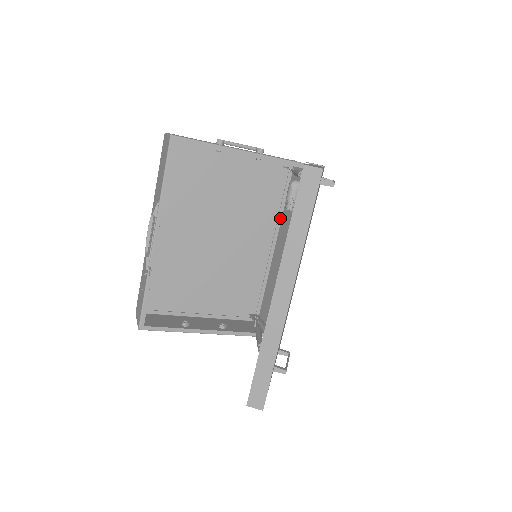
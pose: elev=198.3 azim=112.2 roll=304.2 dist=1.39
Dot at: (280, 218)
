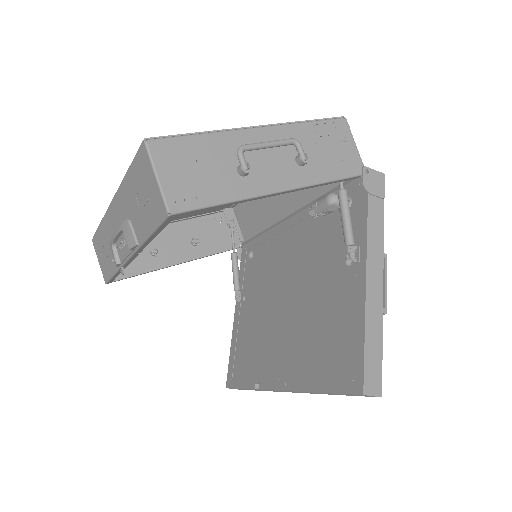
Dot at: occluded
